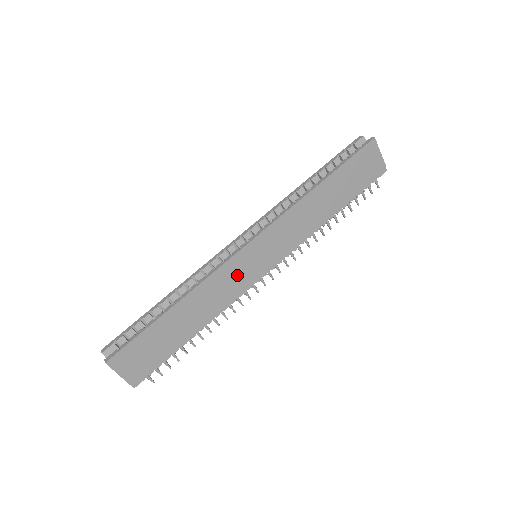
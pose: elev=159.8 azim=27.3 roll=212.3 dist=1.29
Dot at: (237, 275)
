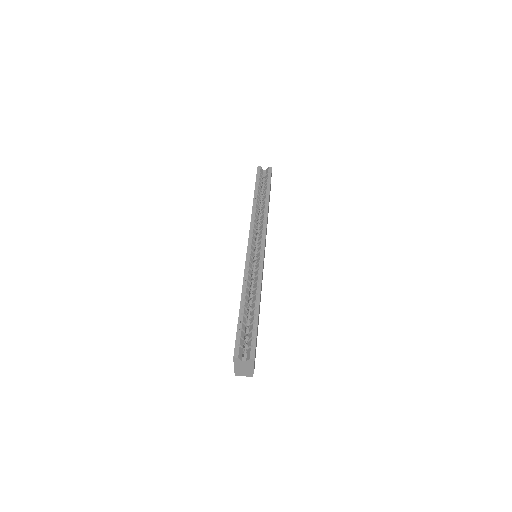
Dot at: occluded
